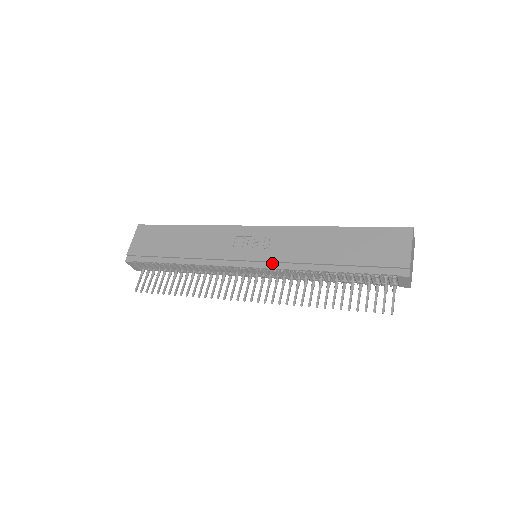
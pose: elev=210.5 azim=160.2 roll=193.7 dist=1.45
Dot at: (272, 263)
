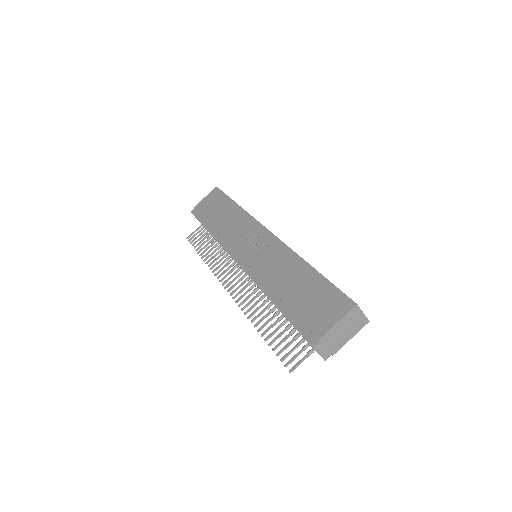
Dot at: (250, 268)
